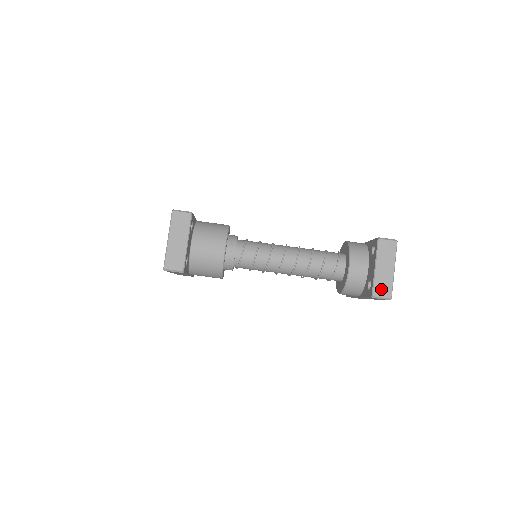
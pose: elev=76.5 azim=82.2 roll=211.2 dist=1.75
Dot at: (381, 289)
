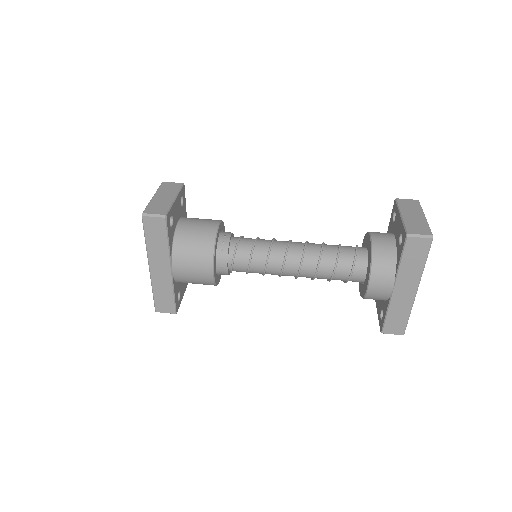
Dot at: (416, 229)
